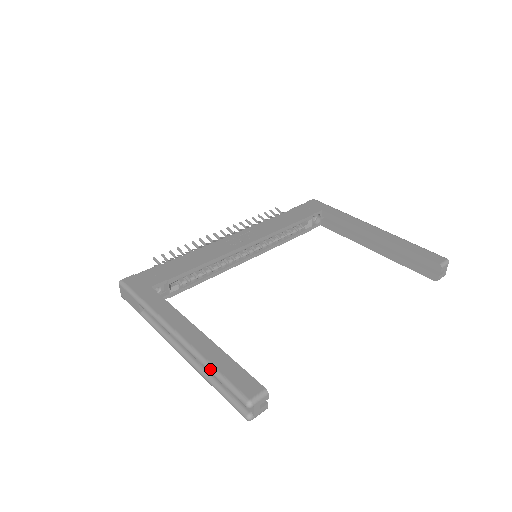
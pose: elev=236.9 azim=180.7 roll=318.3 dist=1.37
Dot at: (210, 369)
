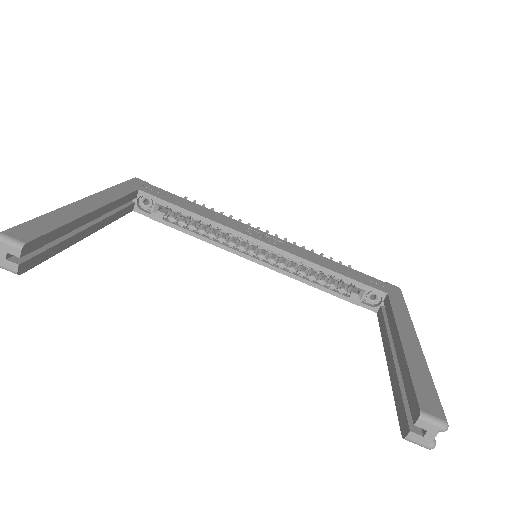
Dot at: (41, 215)
